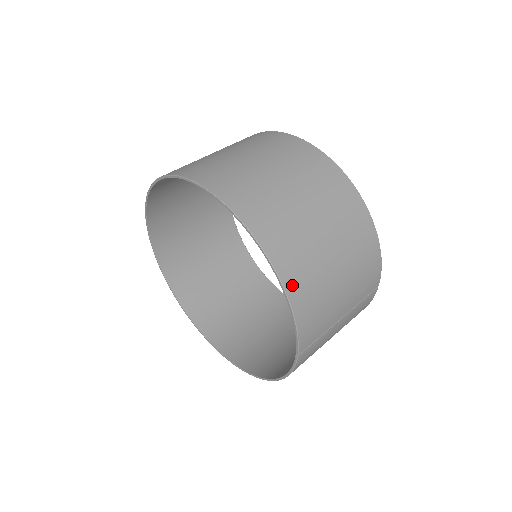
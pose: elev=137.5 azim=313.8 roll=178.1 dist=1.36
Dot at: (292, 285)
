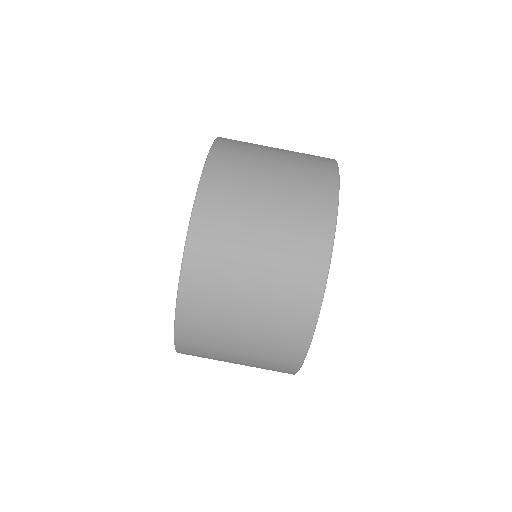
Dot at: occluded
